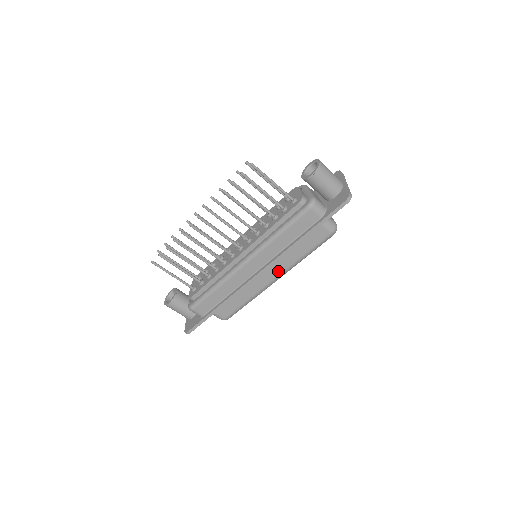
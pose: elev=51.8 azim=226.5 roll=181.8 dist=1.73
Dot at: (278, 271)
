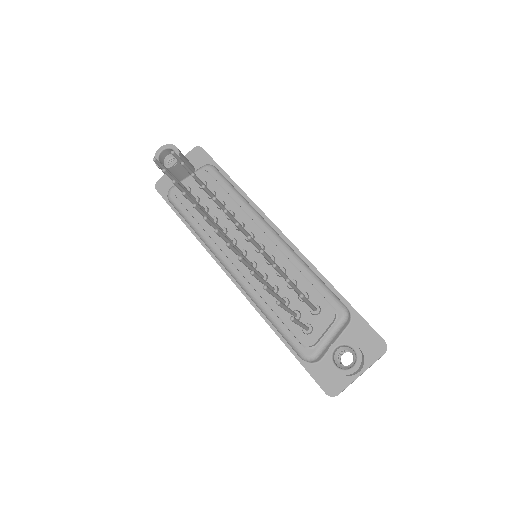
Dot at: occluded
